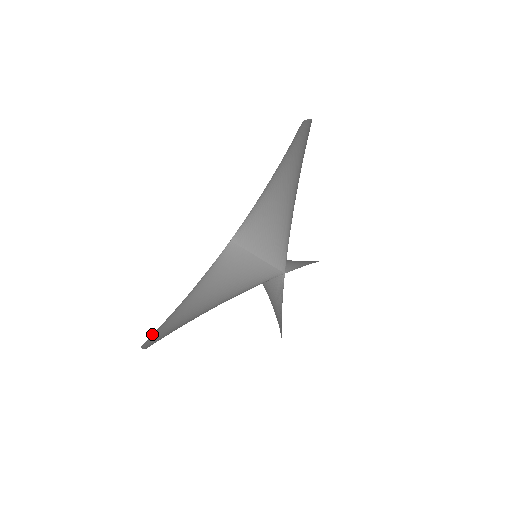
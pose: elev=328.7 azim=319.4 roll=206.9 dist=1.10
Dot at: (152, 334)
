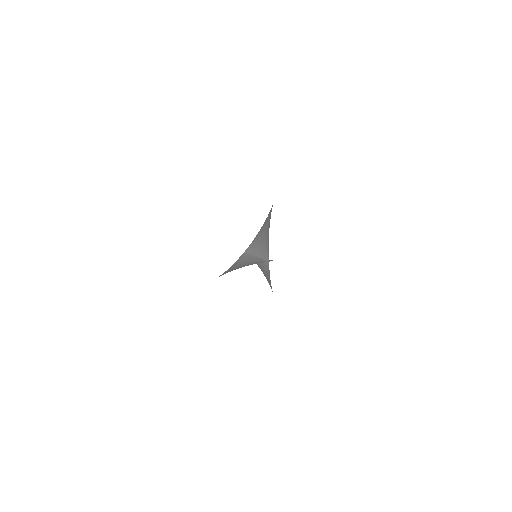
Dot at: occluded
